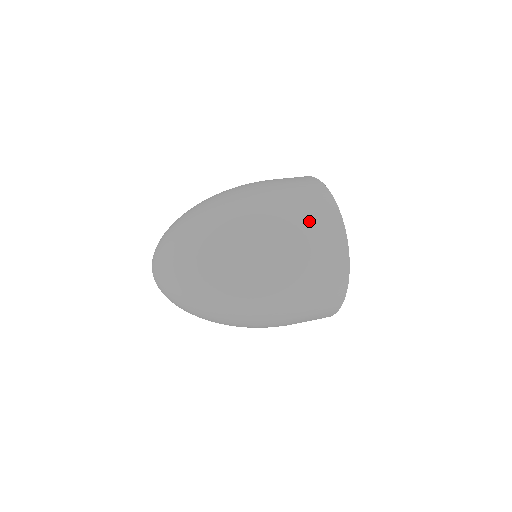
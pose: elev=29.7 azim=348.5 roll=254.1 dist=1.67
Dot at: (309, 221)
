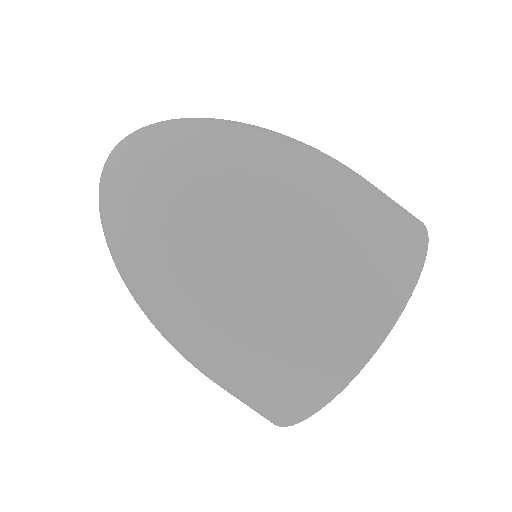
Dot at: (363, 239)
